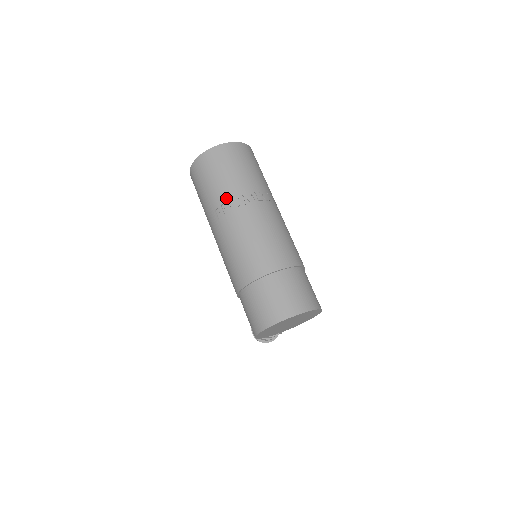
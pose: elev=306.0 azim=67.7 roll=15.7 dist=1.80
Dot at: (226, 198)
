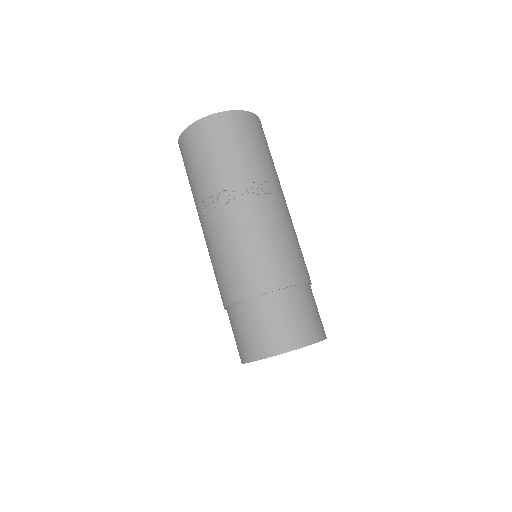
Dot at: (213, 190)
